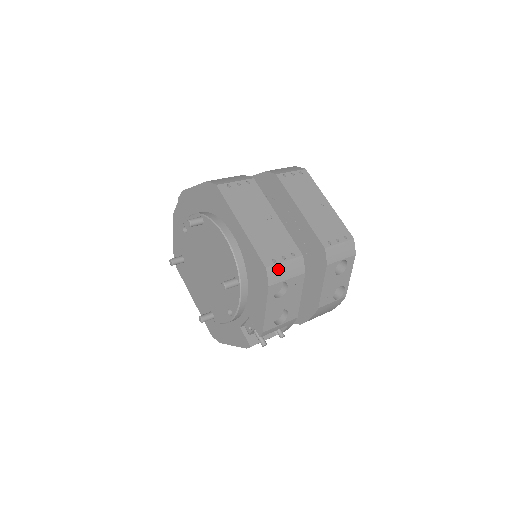
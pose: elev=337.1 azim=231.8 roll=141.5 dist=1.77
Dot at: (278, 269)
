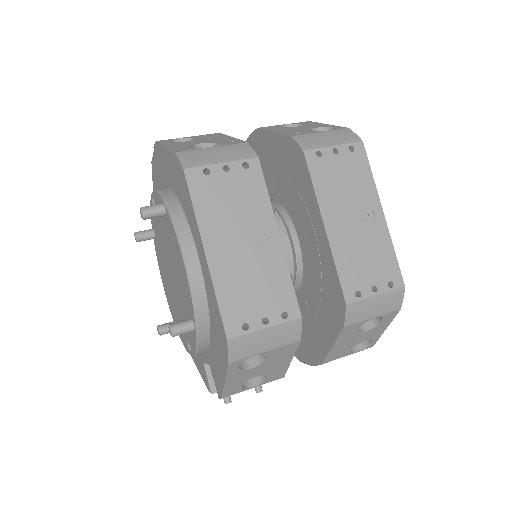
Dot at: (250, 340)
